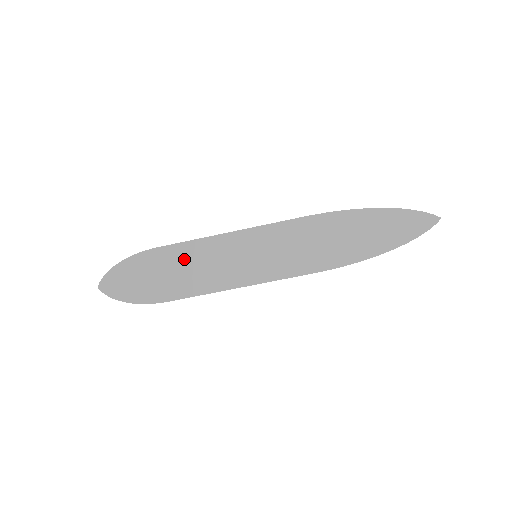
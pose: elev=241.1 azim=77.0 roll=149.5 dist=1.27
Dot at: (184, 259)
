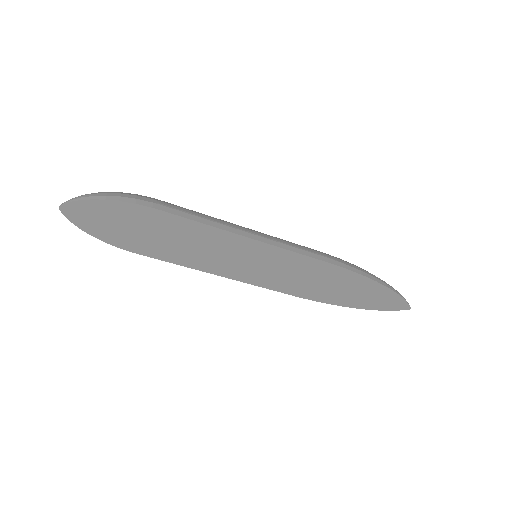
Dot at: (185, 234)
